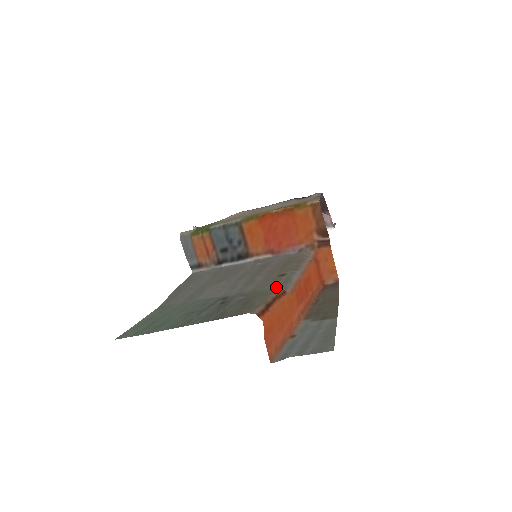
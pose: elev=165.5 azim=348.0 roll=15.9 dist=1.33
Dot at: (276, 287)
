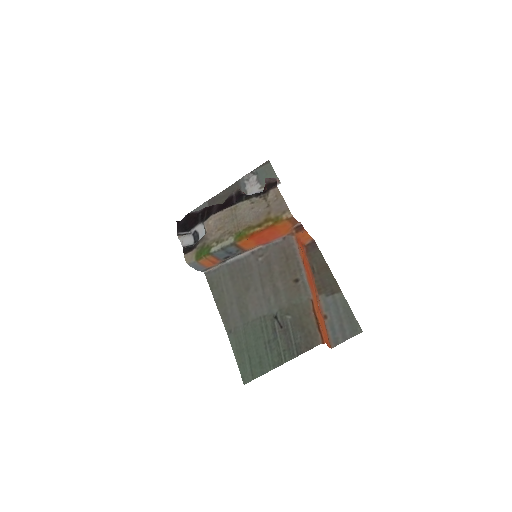
Dot at: (304, 299)
